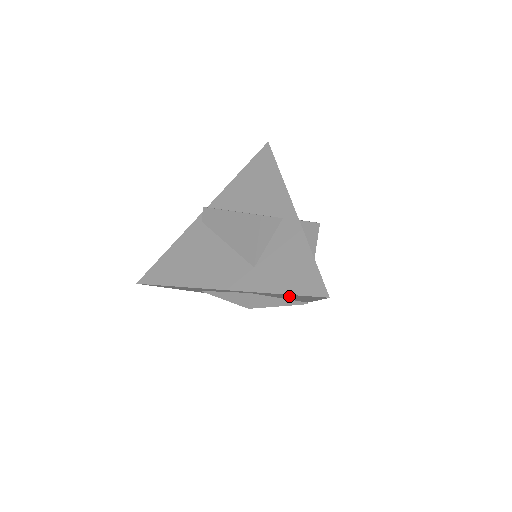
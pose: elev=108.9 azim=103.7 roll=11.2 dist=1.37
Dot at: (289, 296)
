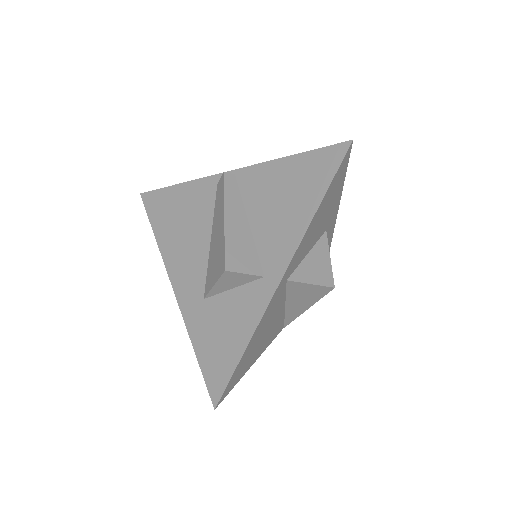
Dot at: occluded
